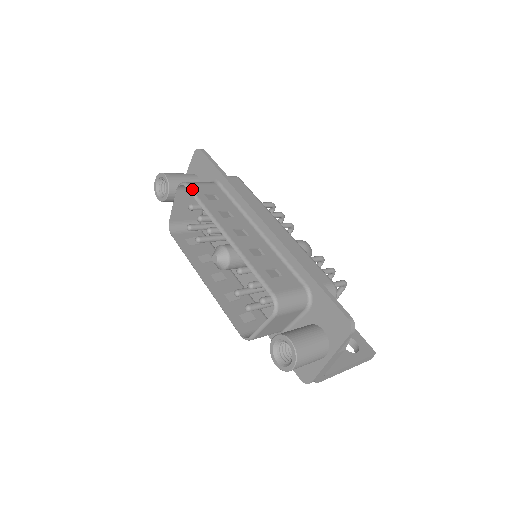
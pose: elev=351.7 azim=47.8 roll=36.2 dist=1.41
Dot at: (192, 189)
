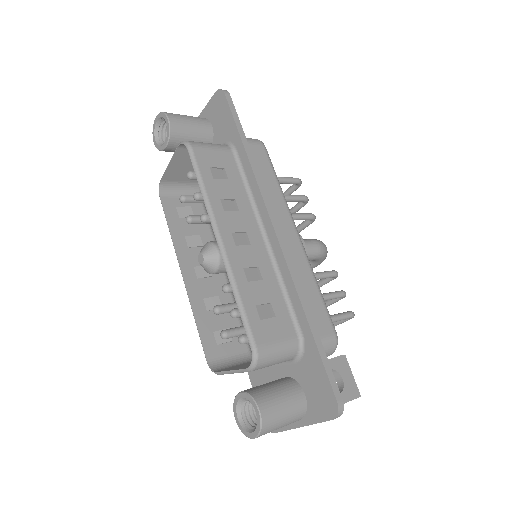
Dot at: (195, 157)
